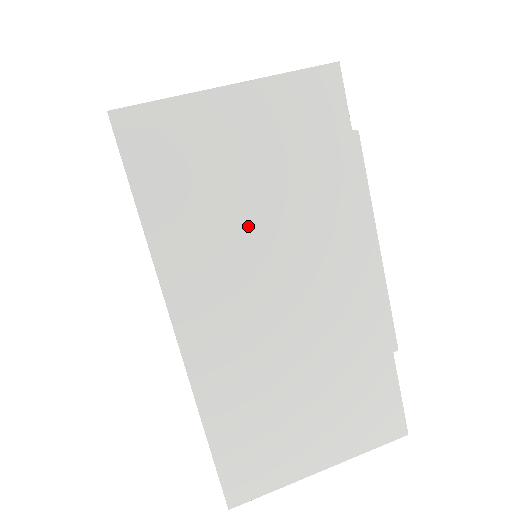
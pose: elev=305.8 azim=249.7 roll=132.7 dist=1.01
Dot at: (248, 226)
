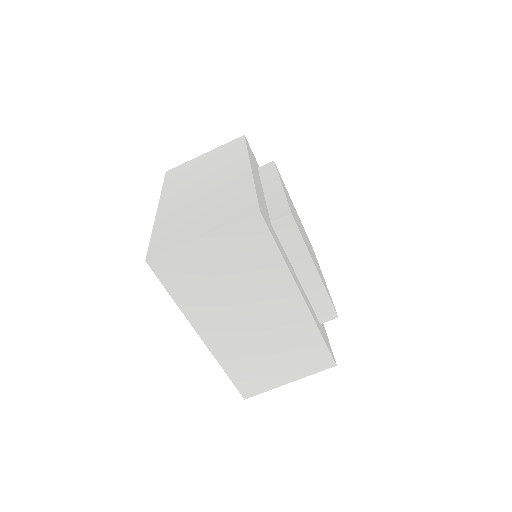
Dot at: (226, 293)
